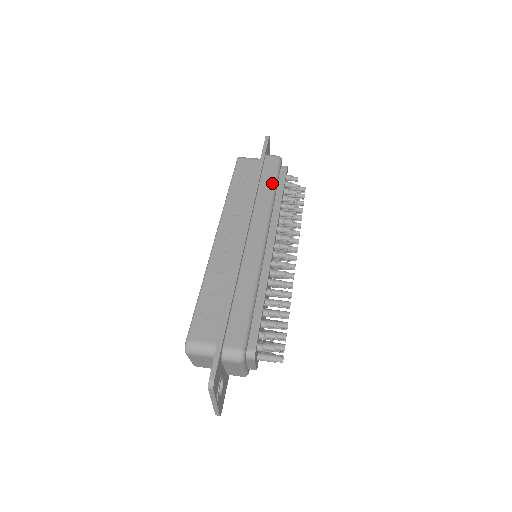
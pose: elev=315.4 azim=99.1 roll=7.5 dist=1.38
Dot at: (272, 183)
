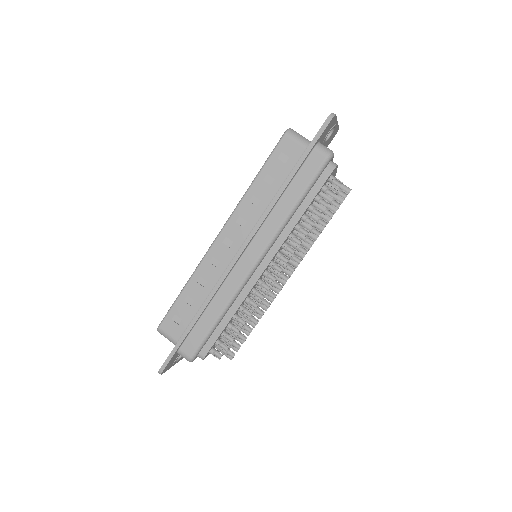
Dot at: (298, 196)
